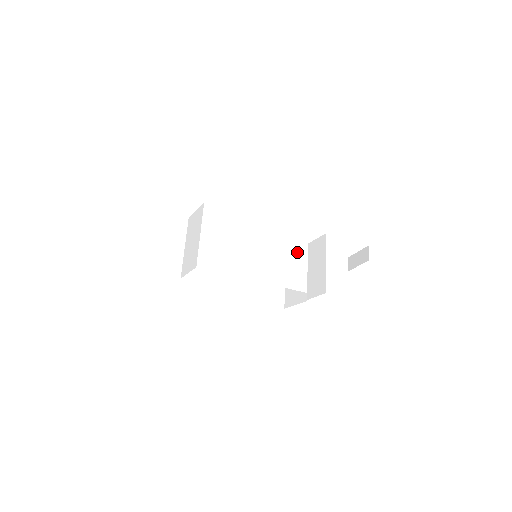
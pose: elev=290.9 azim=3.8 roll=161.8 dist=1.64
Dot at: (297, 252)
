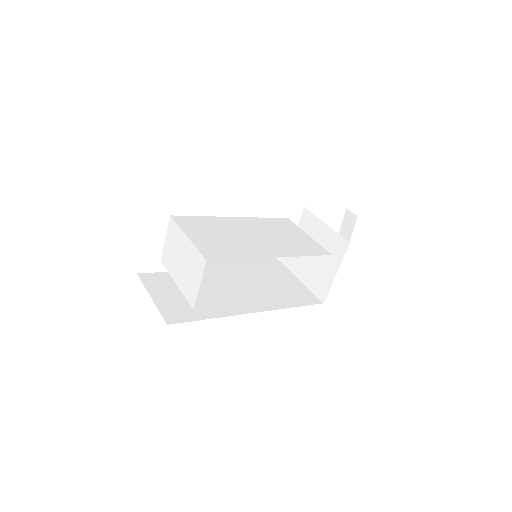
Dot at: (292, 231)
